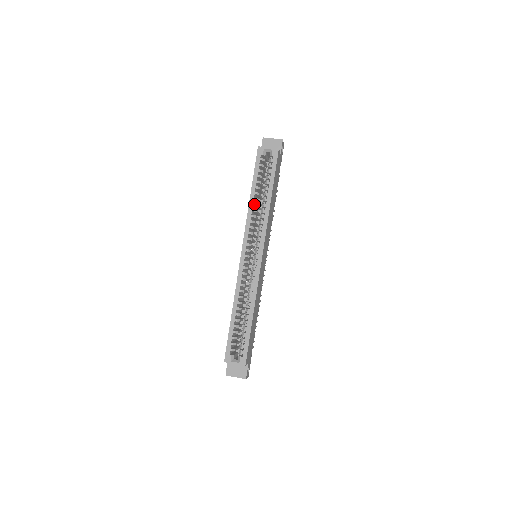
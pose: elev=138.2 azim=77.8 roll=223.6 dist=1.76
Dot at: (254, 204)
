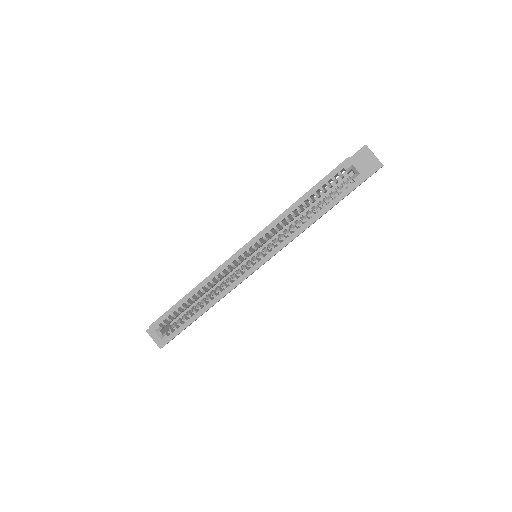
Dot at: (292, 213)
